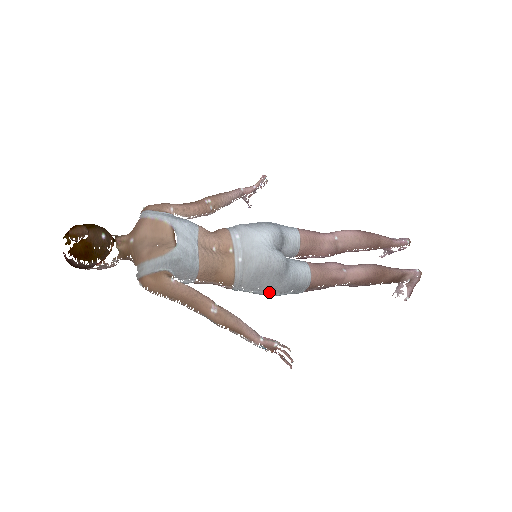
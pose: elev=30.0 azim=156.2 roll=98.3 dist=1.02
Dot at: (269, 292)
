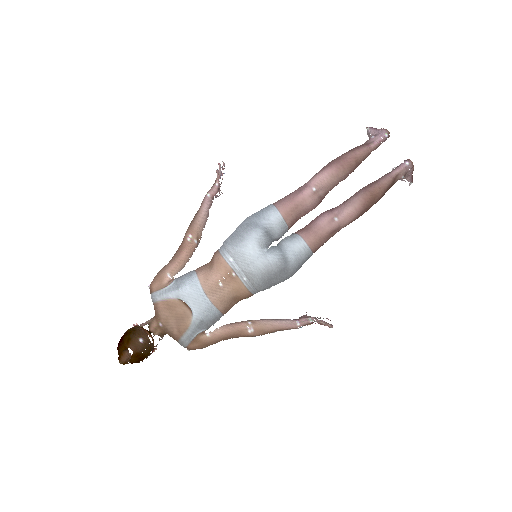
Dot at: (283, 281)
